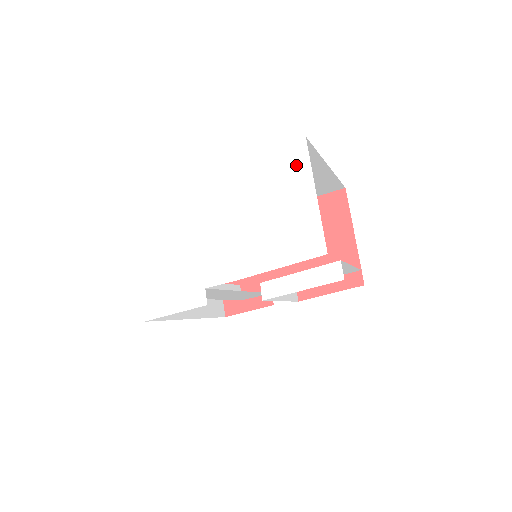
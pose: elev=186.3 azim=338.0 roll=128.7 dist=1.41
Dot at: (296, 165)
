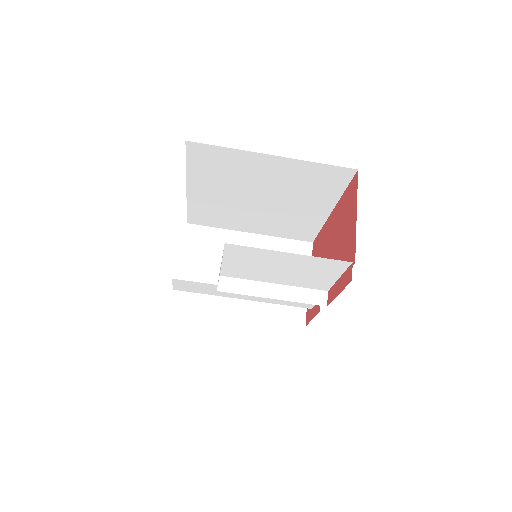
Dot at: occluded
